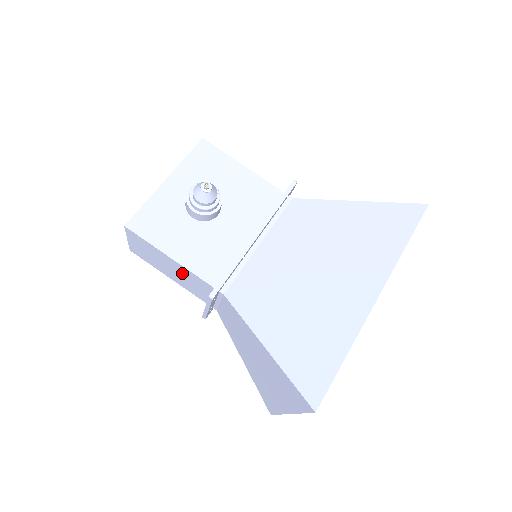
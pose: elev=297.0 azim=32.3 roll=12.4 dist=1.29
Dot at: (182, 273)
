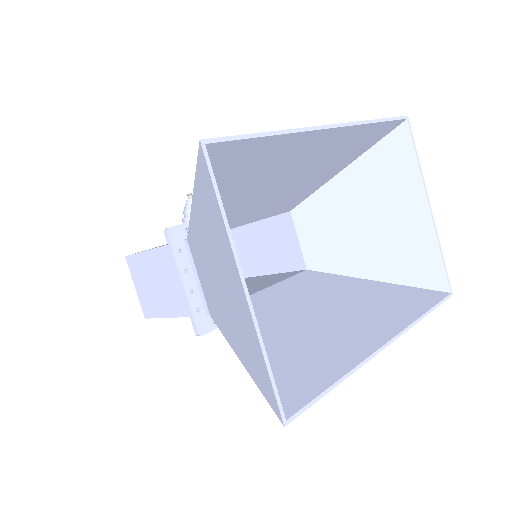
Dot at: (166, 270)
